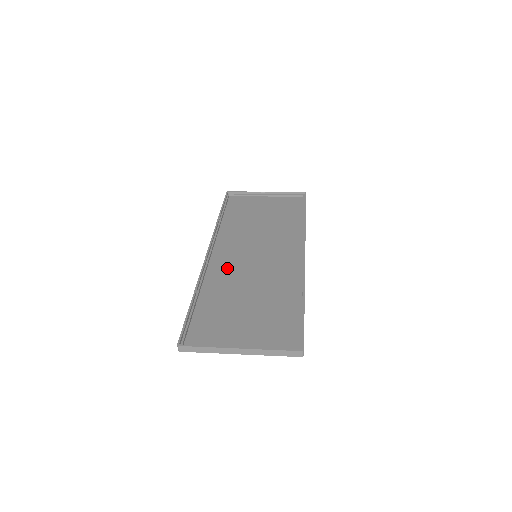
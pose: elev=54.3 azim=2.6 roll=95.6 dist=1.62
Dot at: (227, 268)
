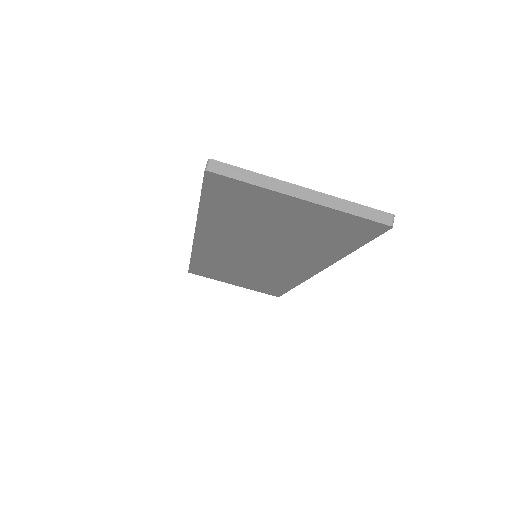
Dot at: occluded
